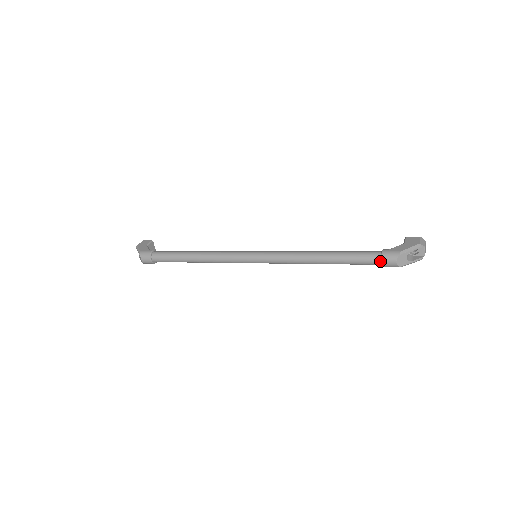
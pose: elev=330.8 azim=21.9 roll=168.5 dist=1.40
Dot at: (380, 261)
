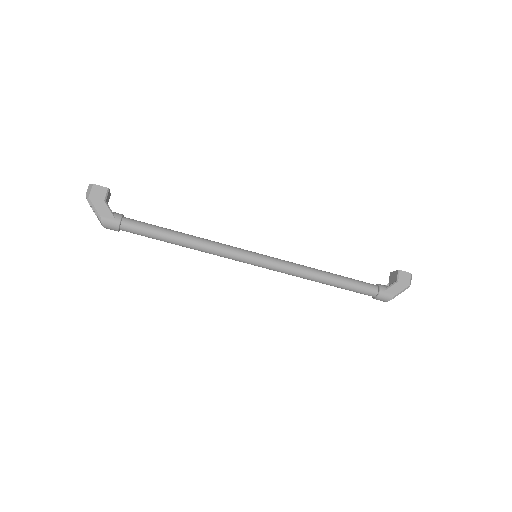
Dot at: (374, 297)
